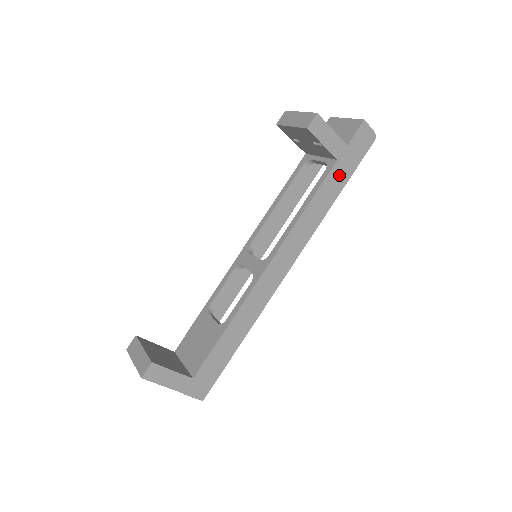
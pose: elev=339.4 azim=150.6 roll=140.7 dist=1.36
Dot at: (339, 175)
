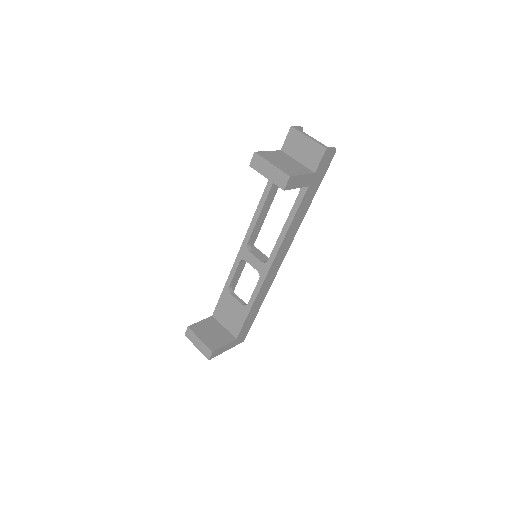
Dot at: (311, 192)
